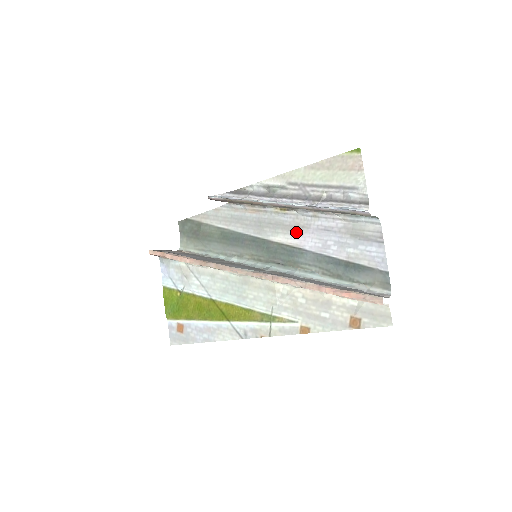
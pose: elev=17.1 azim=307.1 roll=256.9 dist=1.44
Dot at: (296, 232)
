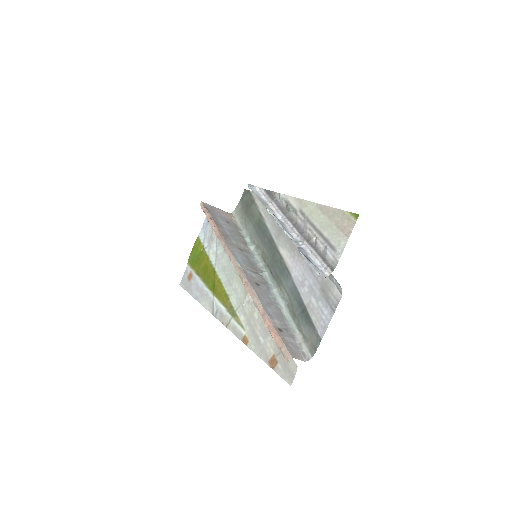
Dot at: (295, 256)
